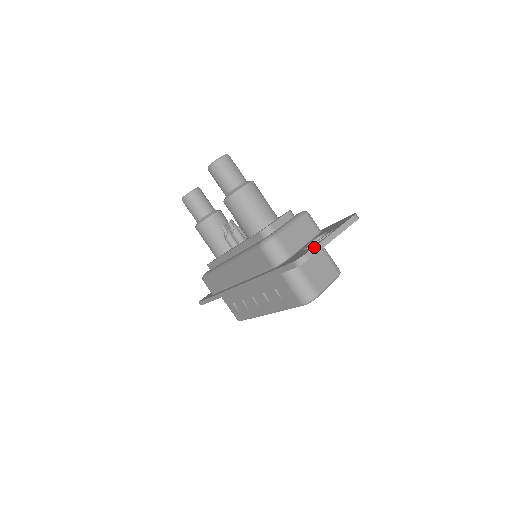
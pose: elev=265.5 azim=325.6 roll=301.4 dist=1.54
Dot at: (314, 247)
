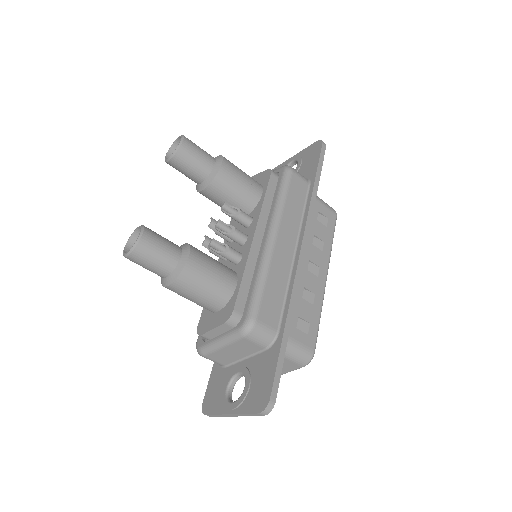
Dot at: (213, 415)
